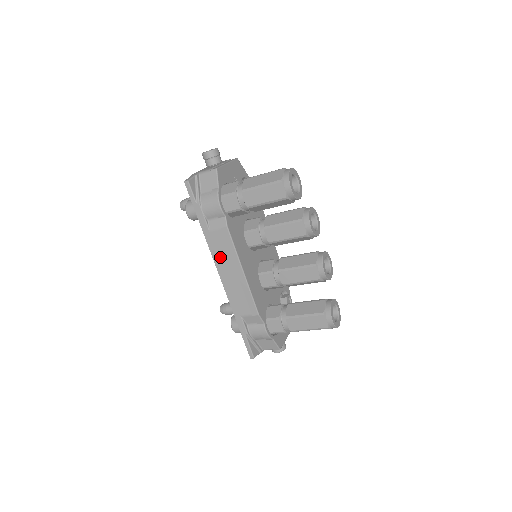
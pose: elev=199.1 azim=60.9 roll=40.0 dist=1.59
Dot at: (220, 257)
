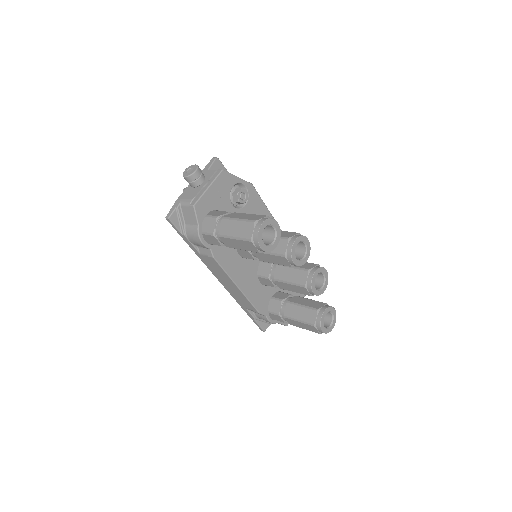
Dot at: (216, 272)
